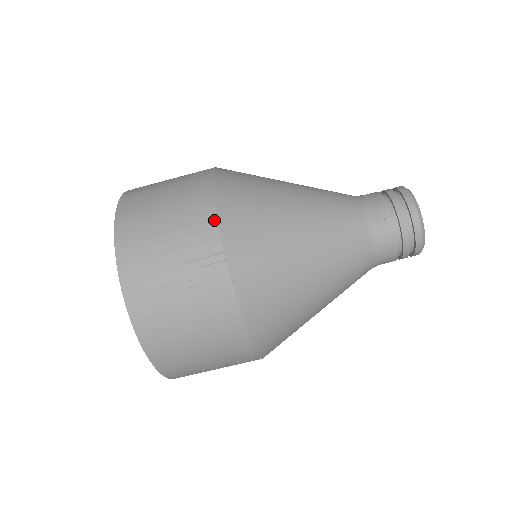
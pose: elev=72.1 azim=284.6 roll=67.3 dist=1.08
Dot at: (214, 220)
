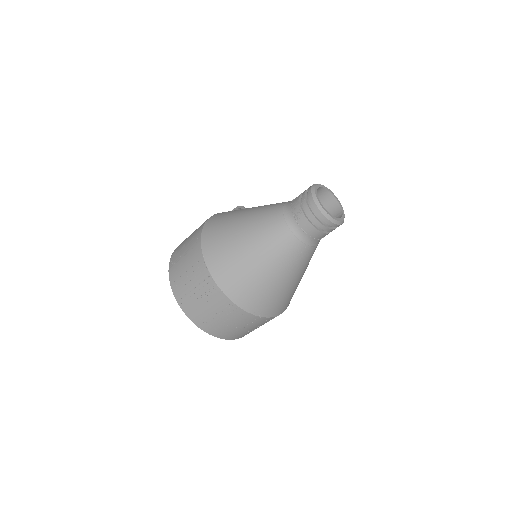
Dot at: (202, 259)
